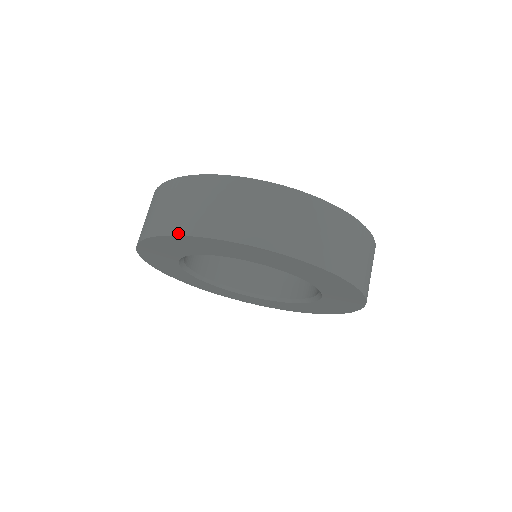
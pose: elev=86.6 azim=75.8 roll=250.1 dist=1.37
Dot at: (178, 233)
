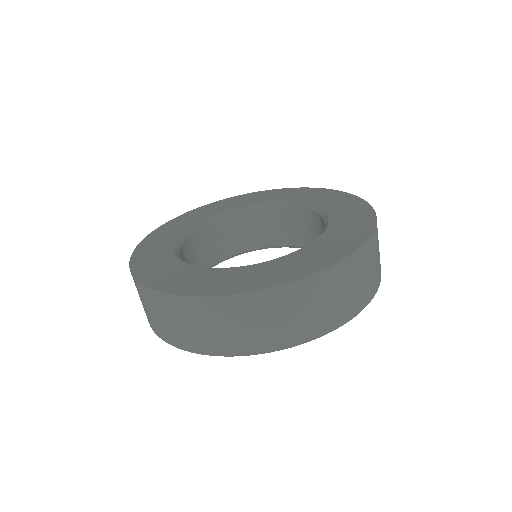
Dot at: (174, 345)
